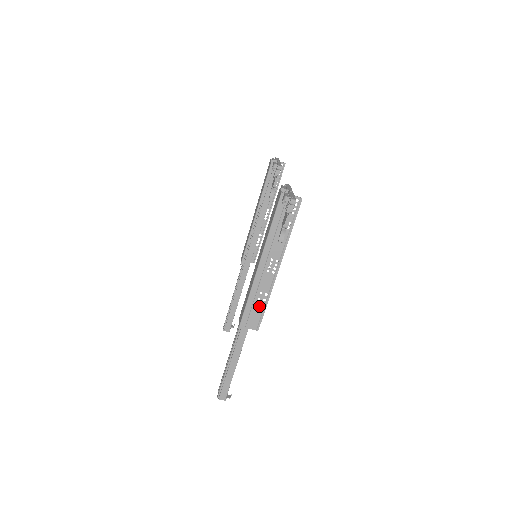
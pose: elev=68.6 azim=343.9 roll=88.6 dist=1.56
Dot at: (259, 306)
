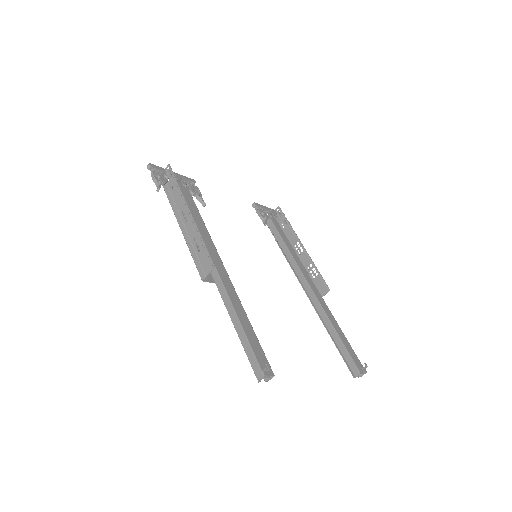
Dot at: (201, 249)
